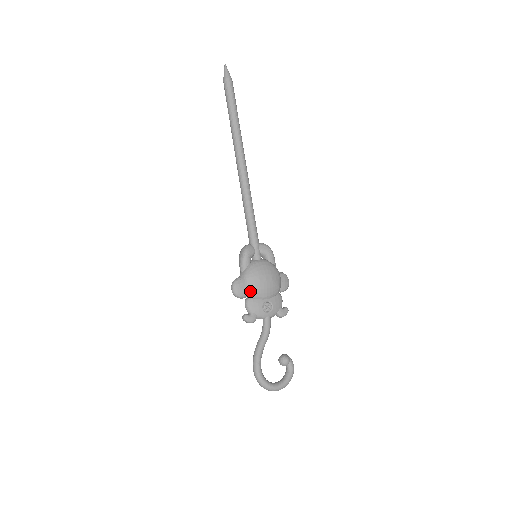
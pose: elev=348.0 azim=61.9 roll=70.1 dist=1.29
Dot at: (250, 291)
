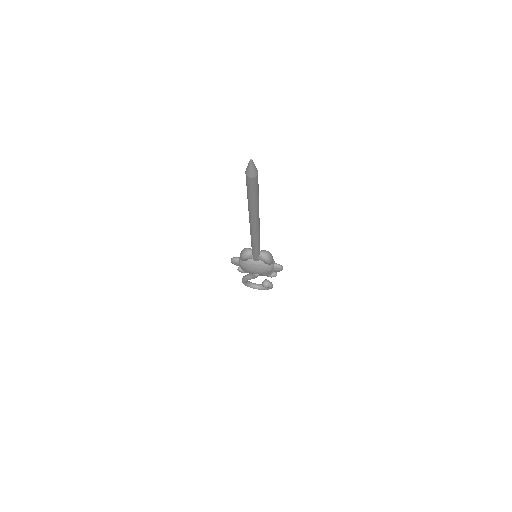
Dot at: occluded
